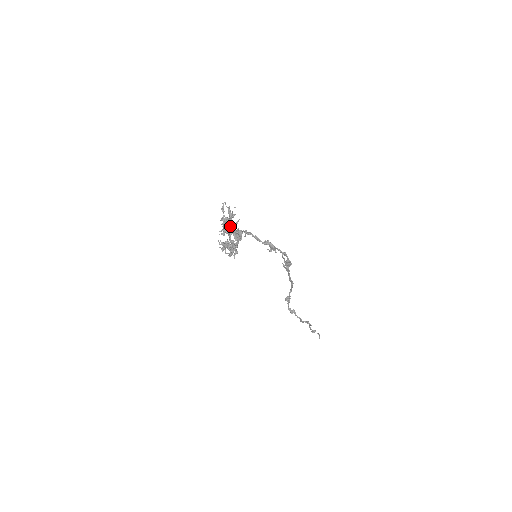
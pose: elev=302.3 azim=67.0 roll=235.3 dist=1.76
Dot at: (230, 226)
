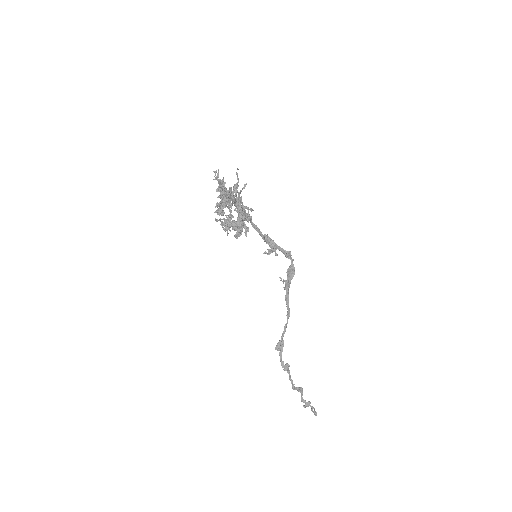
Dot at: occluded
